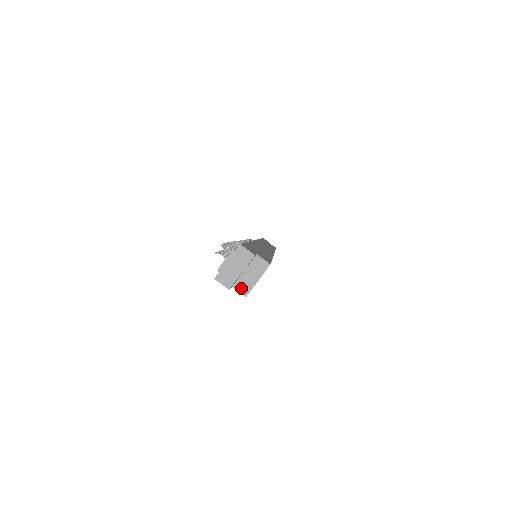
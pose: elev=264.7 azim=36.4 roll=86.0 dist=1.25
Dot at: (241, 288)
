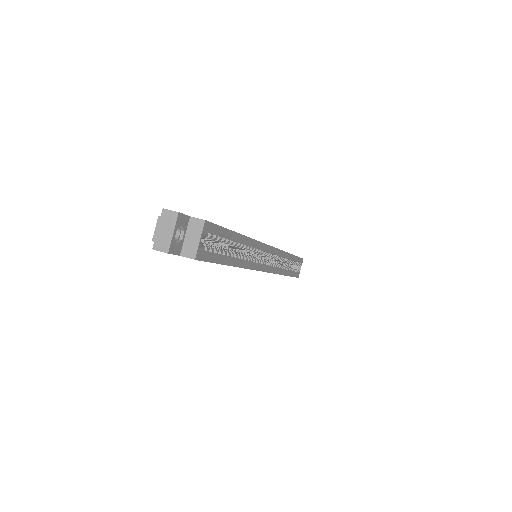
Dot at: (188, 253)
